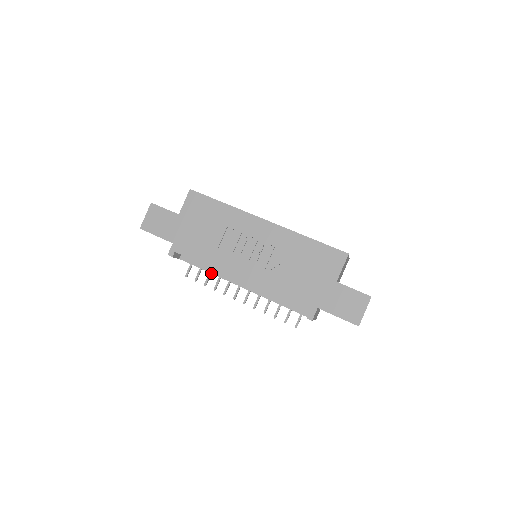
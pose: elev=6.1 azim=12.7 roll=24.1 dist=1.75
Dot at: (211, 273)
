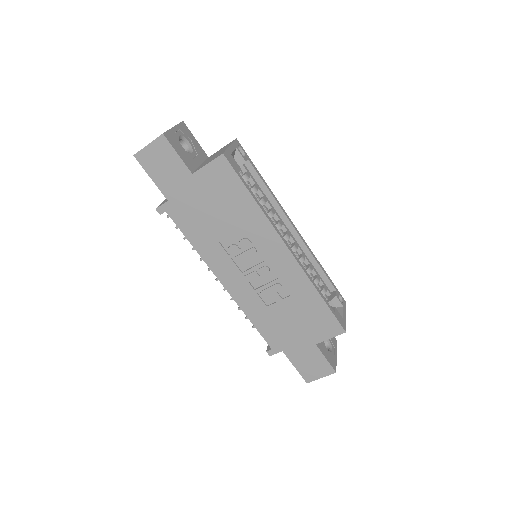
Dot at: occluded
